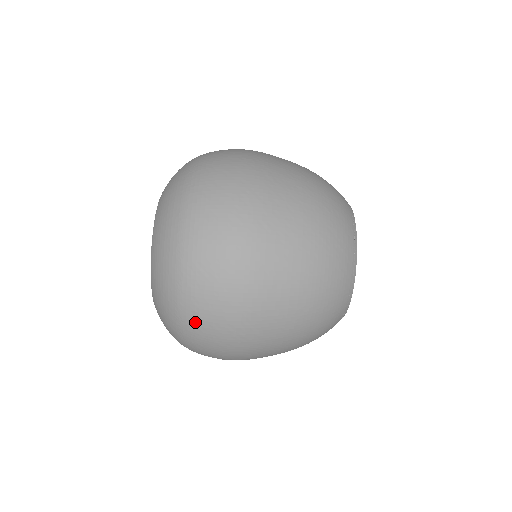
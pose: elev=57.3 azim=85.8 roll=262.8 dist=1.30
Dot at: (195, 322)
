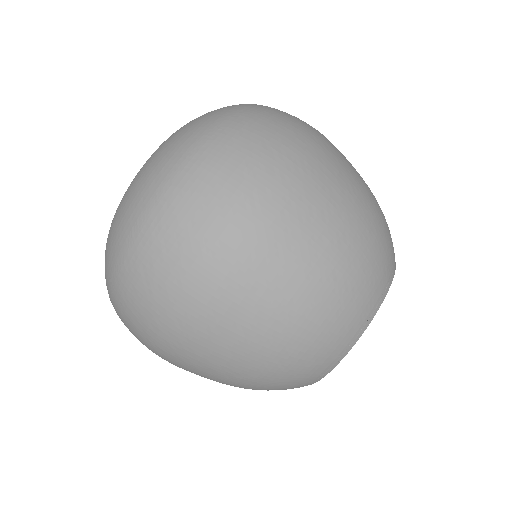
Dot at: (121, 312)
